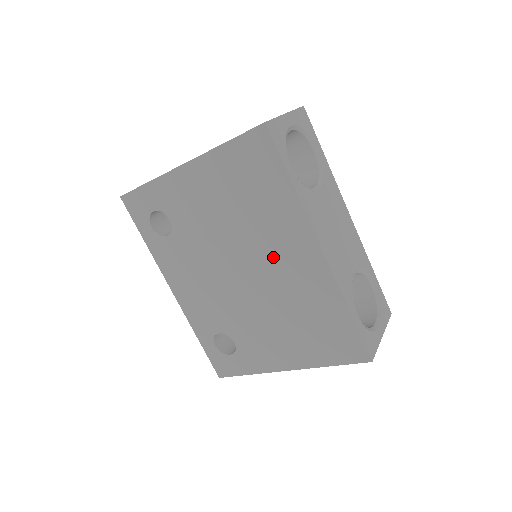
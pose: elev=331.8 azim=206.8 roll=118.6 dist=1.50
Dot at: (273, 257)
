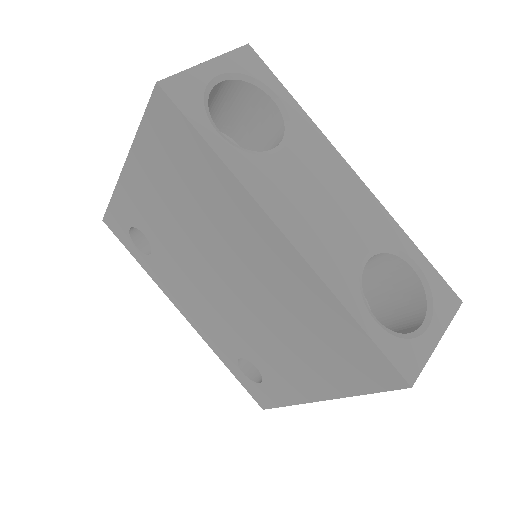
Dot at: (243, 257)
